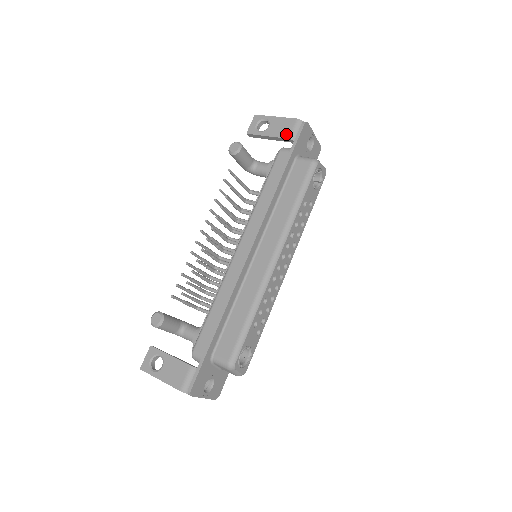
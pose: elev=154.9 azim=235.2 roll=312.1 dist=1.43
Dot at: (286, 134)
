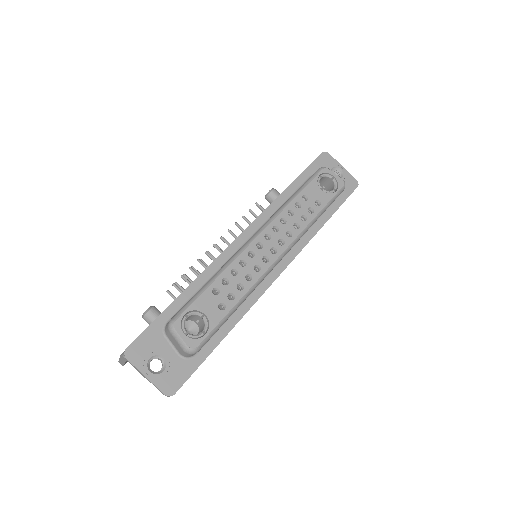
Dot at: occluded
